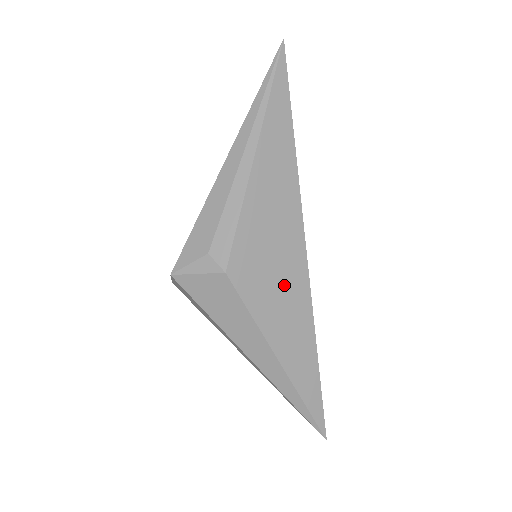
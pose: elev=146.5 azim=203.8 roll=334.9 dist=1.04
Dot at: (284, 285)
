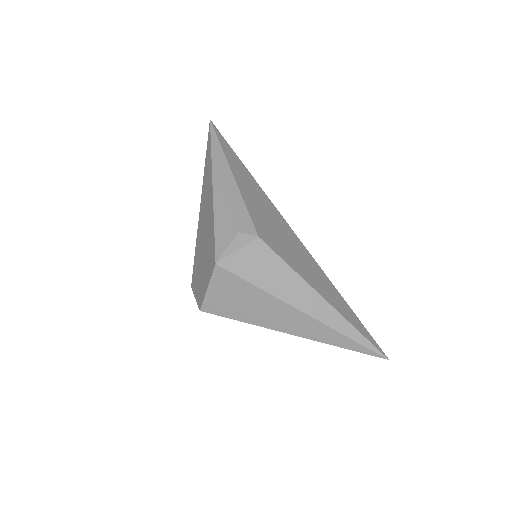
Dot at: (294, 248)
